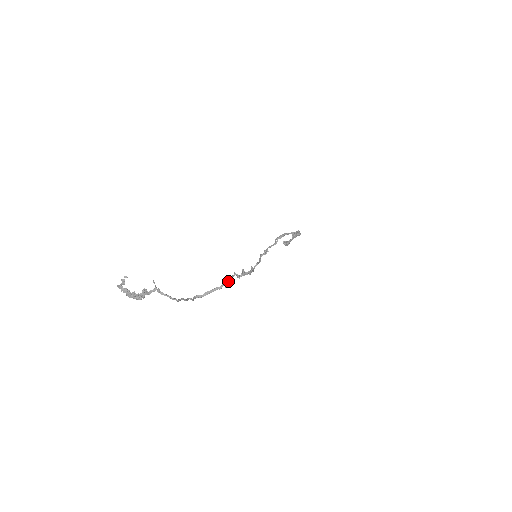
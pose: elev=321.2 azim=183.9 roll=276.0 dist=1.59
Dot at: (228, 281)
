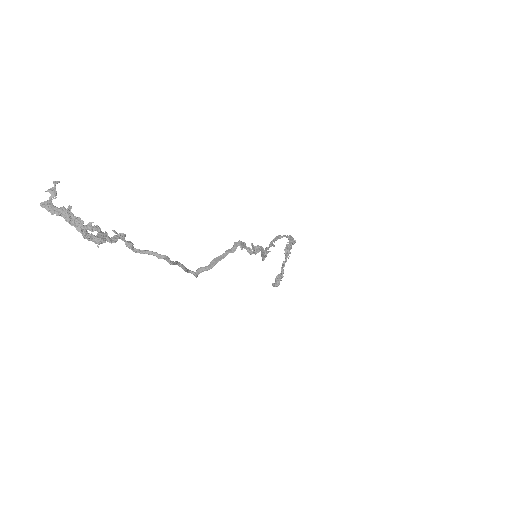
Dot at: (240, 242)
